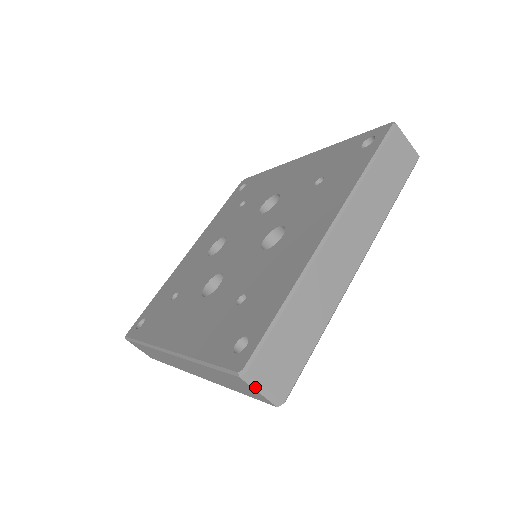
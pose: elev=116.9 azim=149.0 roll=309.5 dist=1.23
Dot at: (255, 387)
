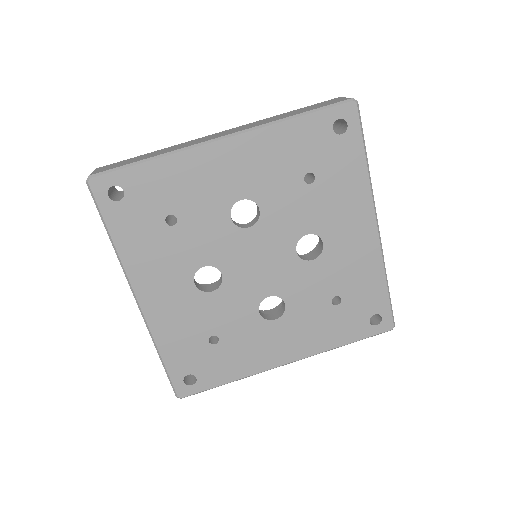
Dot at: occluded
